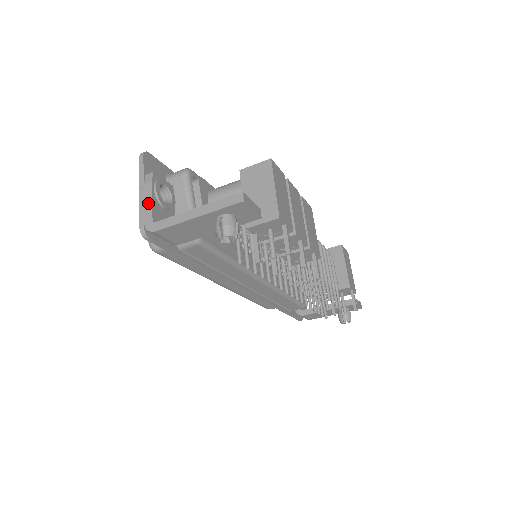
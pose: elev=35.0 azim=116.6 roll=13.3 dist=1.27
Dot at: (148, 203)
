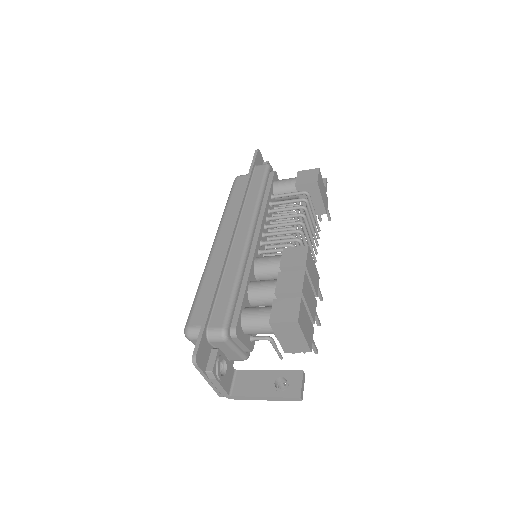
Dot at: (219, 388)
